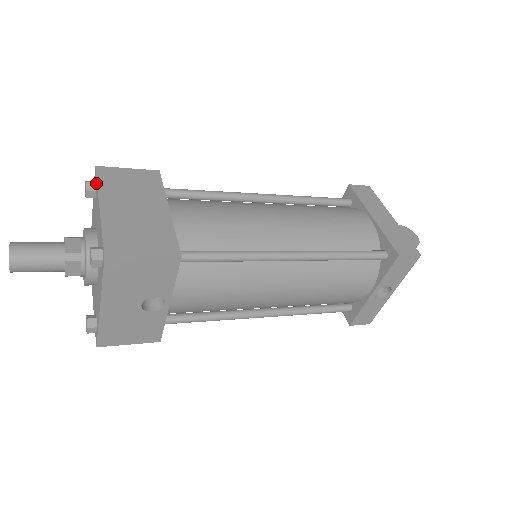
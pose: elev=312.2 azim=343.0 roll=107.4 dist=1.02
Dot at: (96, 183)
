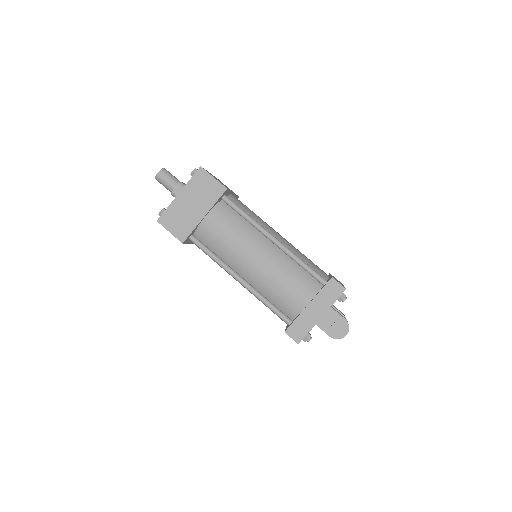
Dot at: (192, 177)
